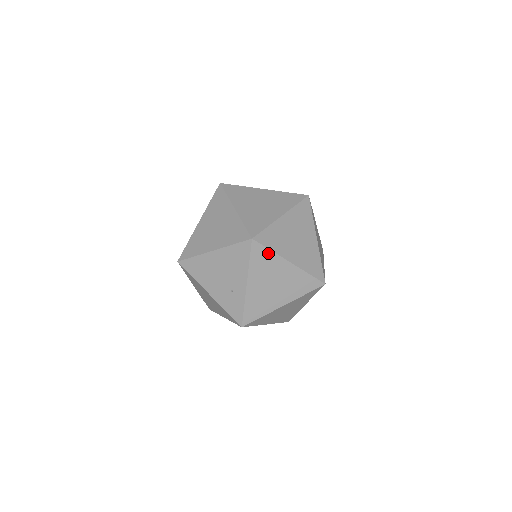
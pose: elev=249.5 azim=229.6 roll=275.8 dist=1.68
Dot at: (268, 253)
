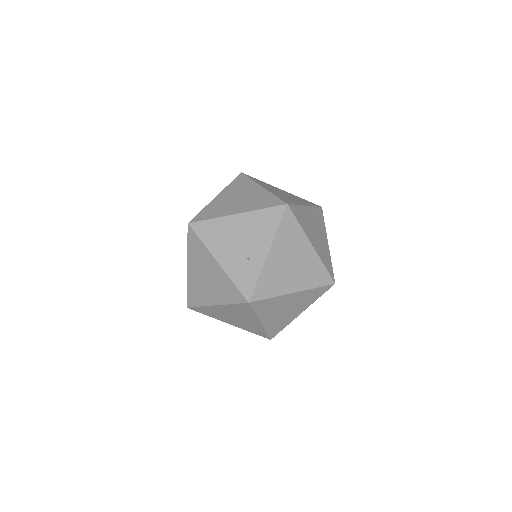
Dot at: (296, 226)
